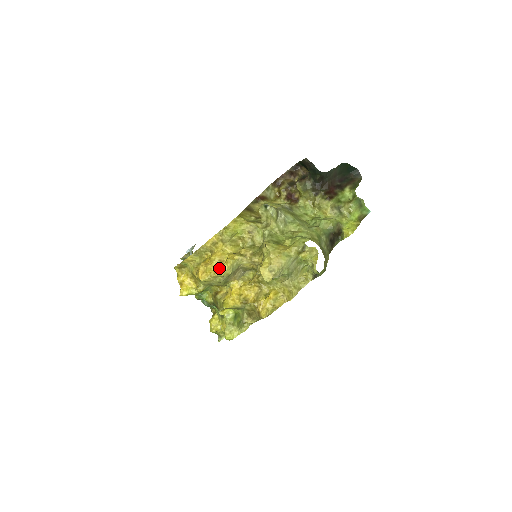
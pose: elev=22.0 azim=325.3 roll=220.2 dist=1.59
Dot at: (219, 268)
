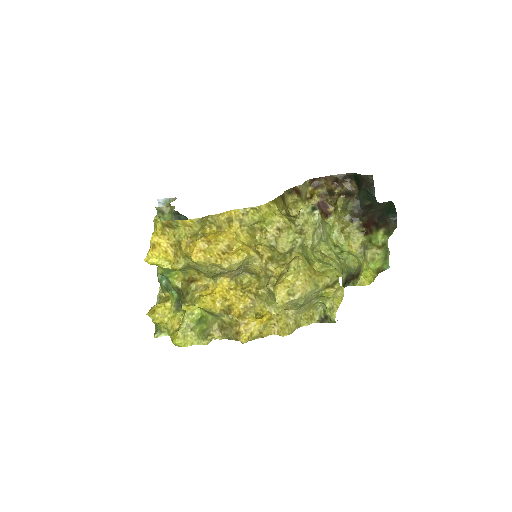
Dot at: (224, 256)
